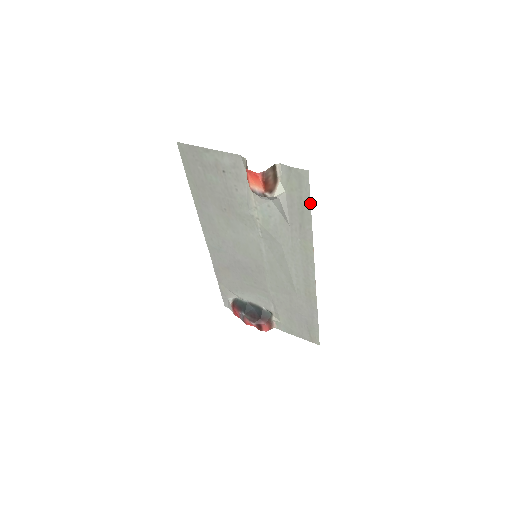
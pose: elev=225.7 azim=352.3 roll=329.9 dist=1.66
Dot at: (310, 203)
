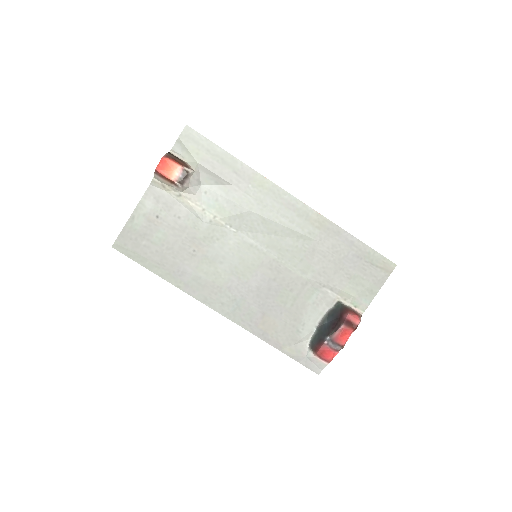
Dot at: (216, 145)
